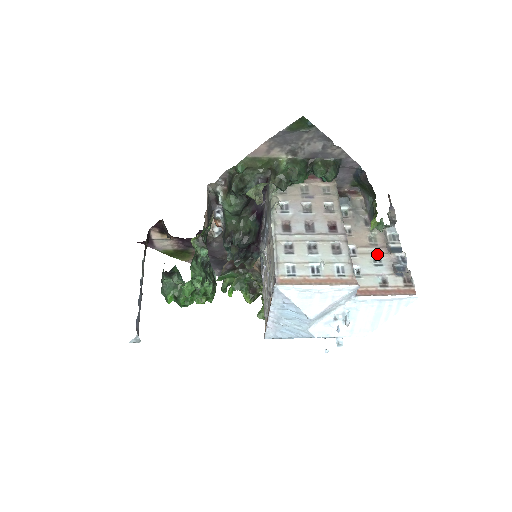
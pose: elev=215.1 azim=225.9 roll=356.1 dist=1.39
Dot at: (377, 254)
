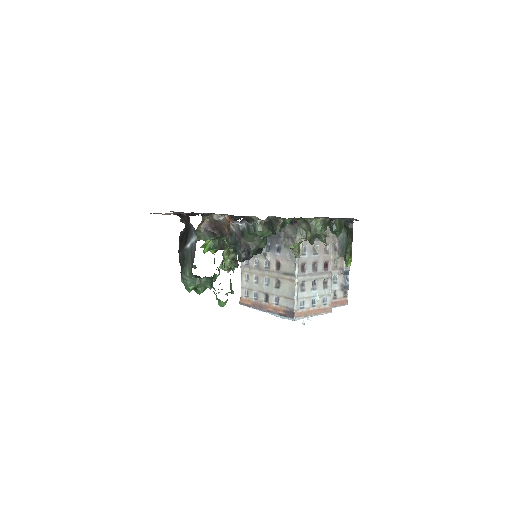
Dot at: (336, 274)
